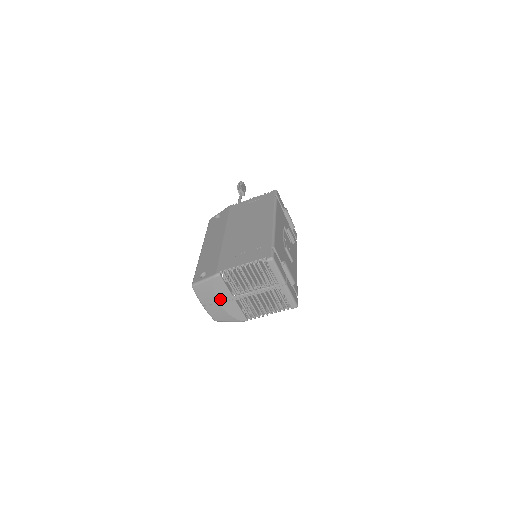
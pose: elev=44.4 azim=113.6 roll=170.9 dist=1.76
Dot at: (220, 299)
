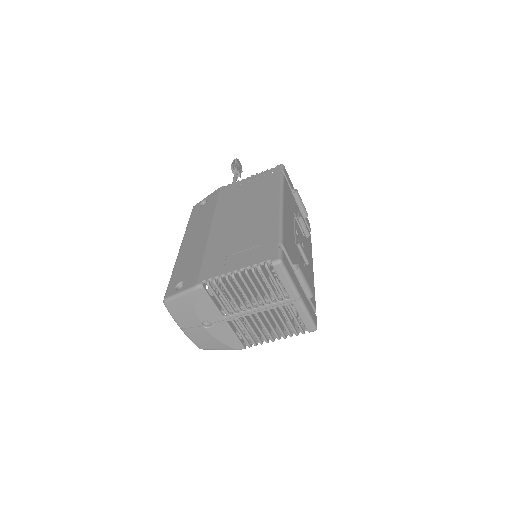
Dot at: (205, 320)
